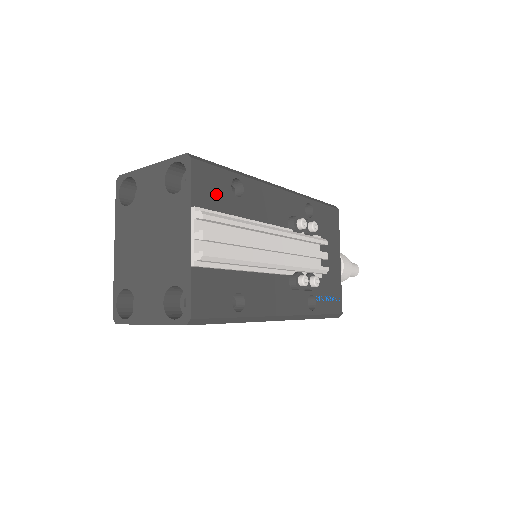
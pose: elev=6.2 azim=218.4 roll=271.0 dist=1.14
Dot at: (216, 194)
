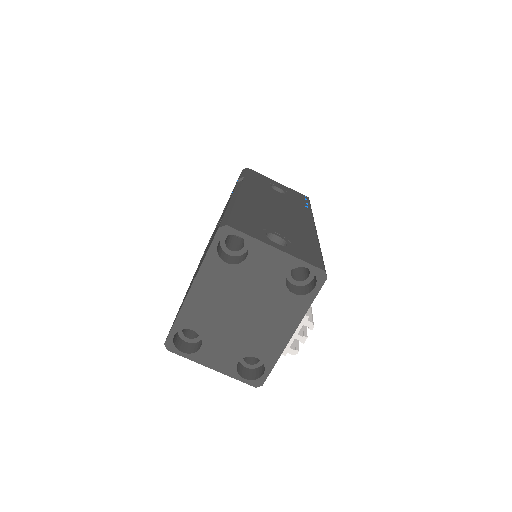
Dot at: occluded
